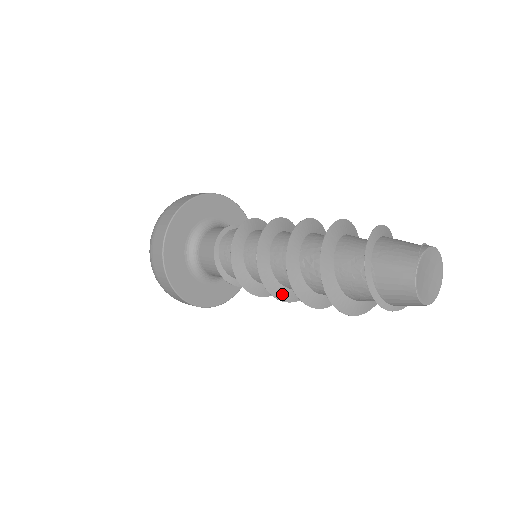
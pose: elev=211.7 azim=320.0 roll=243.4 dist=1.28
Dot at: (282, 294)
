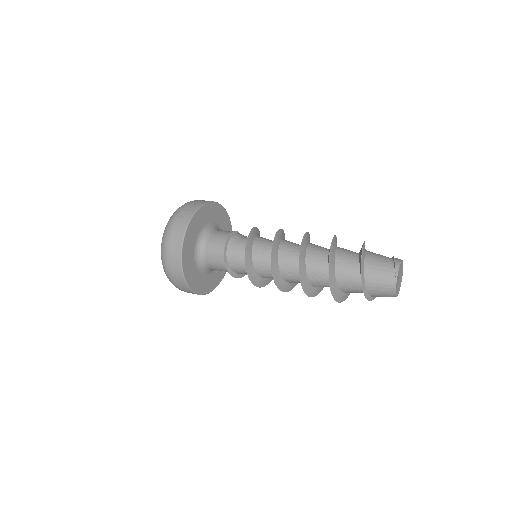
Dot at: (290, 287)
